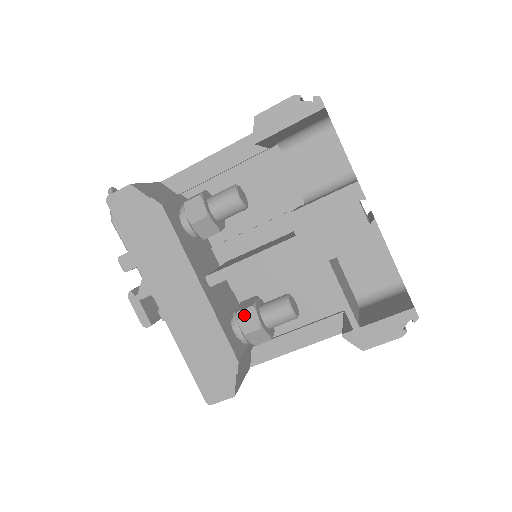
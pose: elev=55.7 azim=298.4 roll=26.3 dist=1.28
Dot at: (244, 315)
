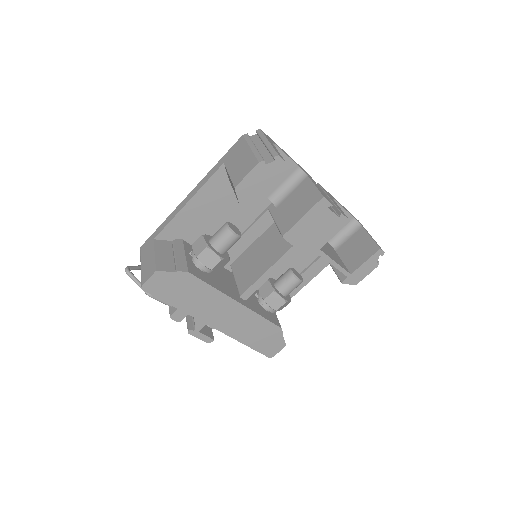
Dot at: (270, 299)
